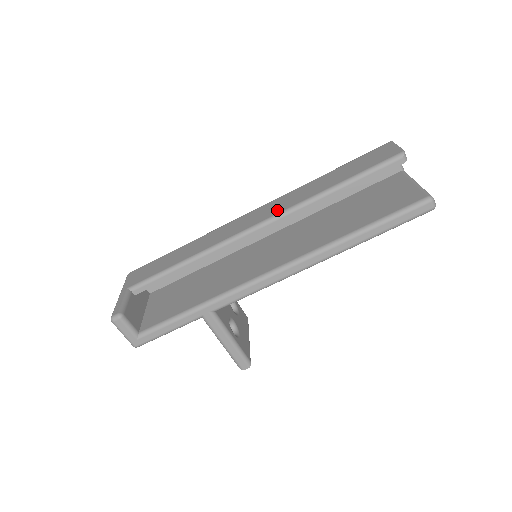
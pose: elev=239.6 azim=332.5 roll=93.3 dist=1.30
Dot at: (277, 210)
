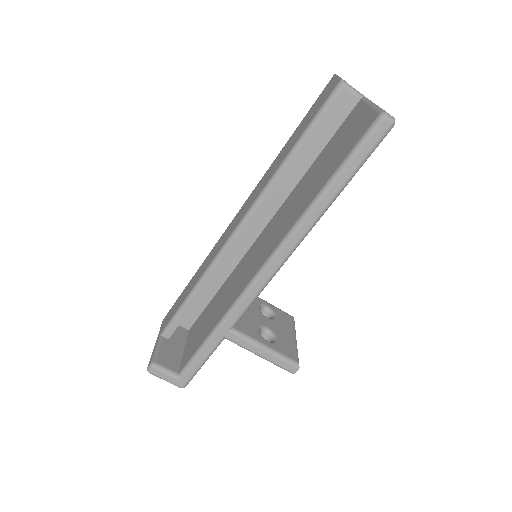
Dot at: (251, 203)
